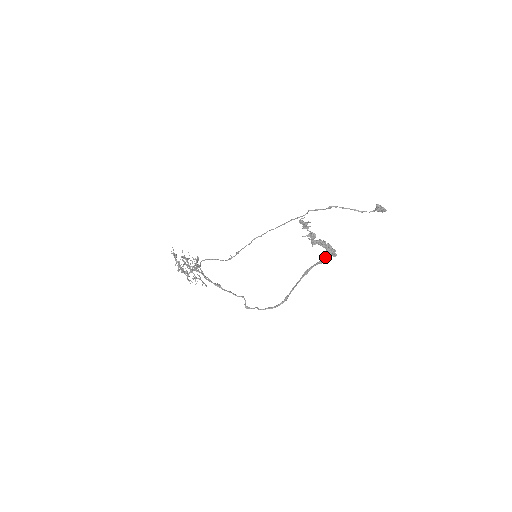
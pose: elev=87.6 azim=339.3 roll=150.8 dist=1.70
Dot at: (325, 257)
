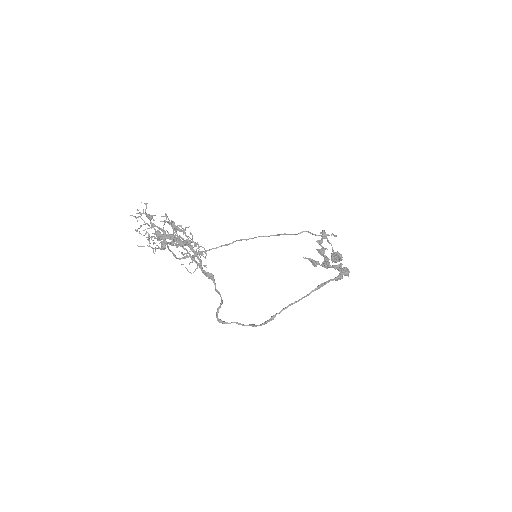
Dot at: (345, 273)
